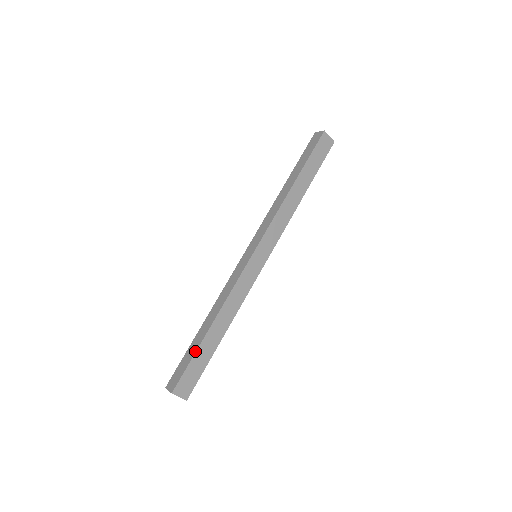
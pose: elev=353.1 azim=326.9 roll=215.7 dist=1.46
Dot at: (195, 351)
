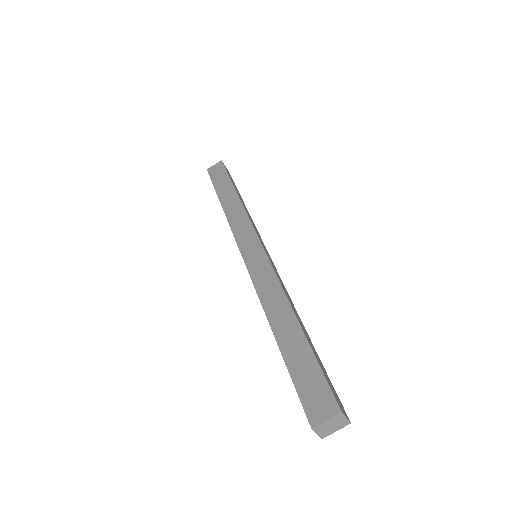
Dot at: (286, 366)
